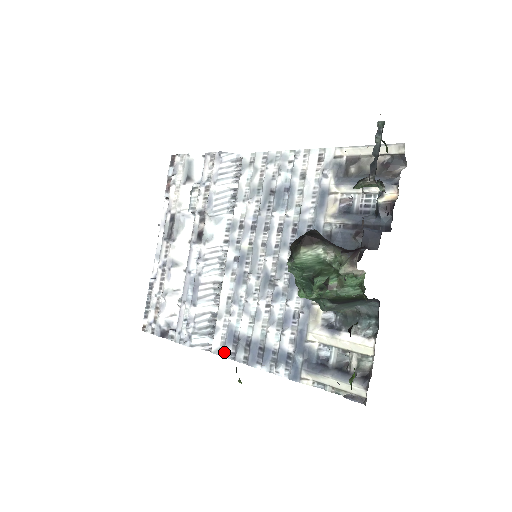
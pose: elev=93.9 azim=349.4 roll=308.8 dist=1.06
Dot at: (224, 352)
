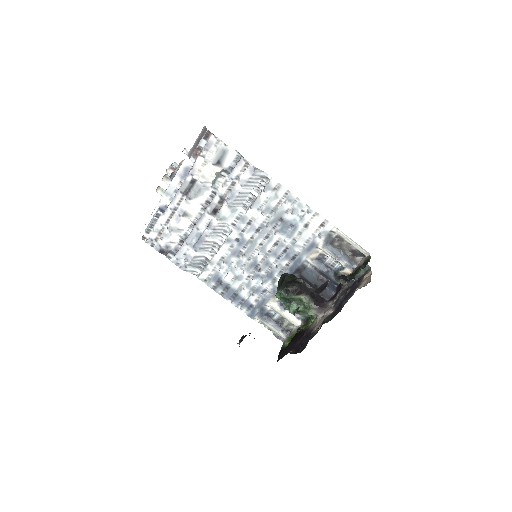
Dot at: (208, 283)
